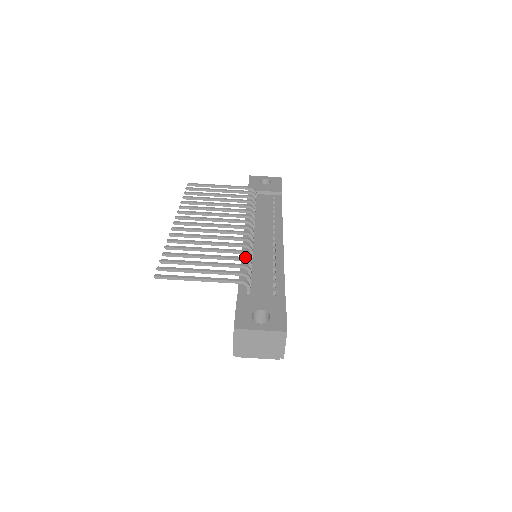
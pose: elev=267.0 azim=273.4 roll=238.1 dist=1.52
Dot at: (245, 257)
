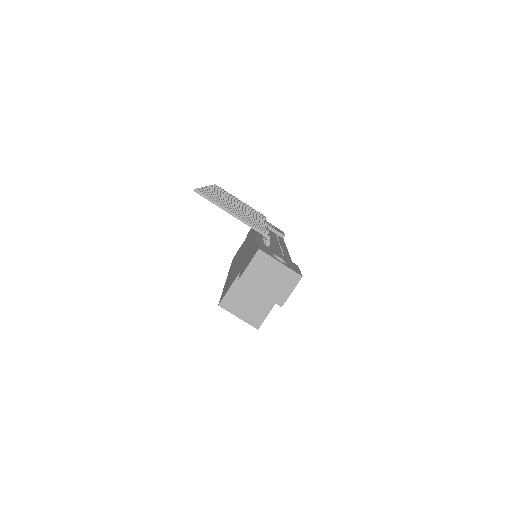
Dot at: (267, 230)
